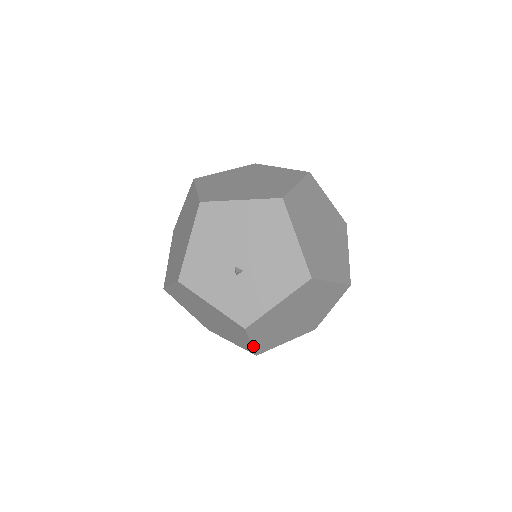
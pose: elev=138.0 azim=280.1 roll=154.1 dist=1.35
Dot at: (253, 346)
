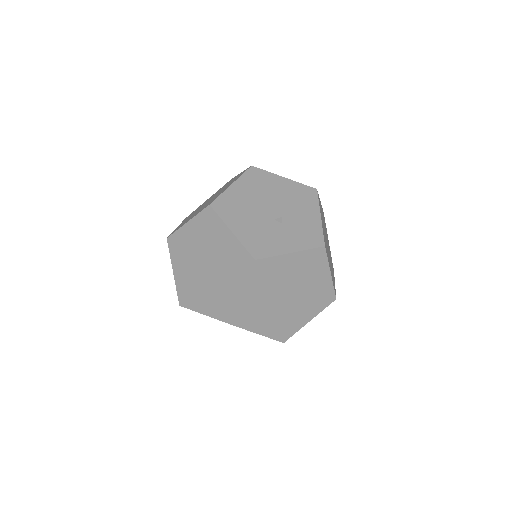
Dot at: (332, 281)
